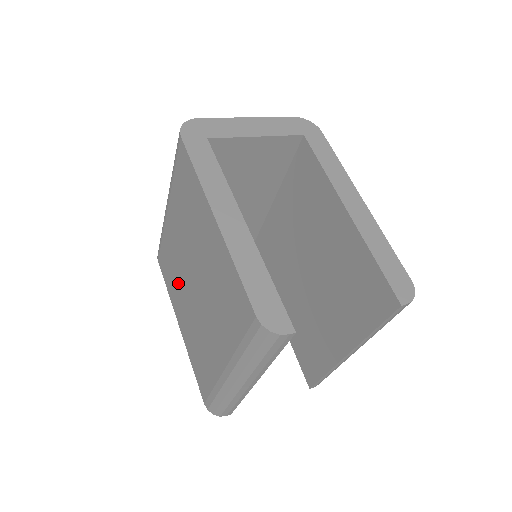
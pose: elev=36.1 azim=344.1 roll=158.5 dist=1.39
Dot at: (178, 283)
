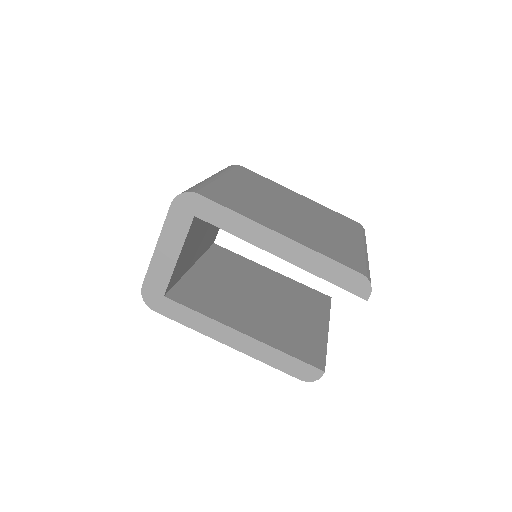
Dot at: occluded
